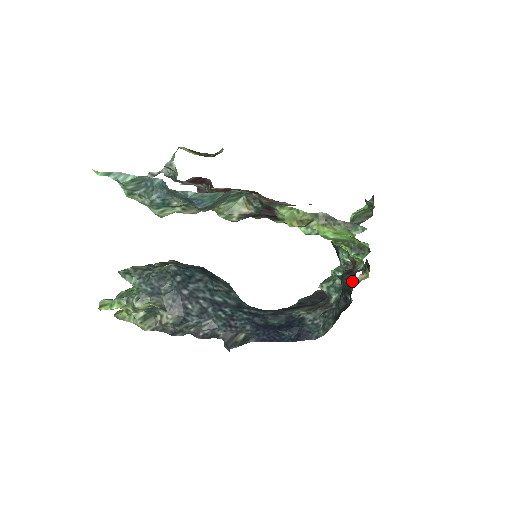
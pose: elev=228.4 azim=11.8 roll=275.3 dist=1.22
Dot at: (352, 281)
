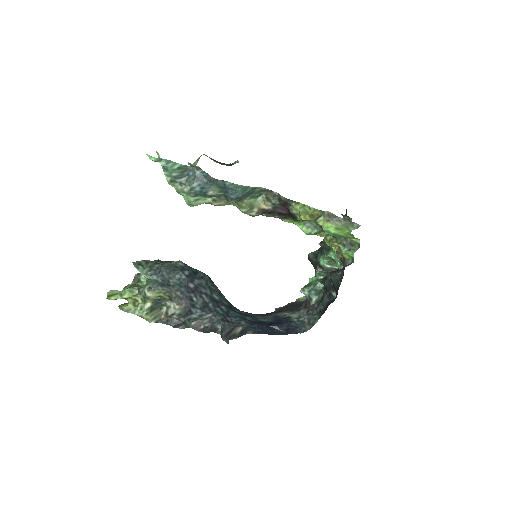
Dot at: (340, 276)
